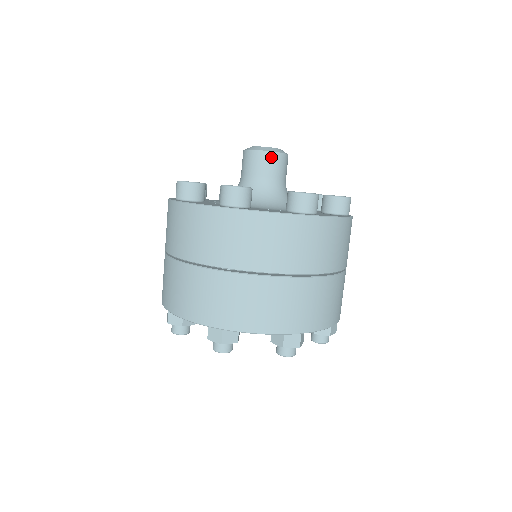
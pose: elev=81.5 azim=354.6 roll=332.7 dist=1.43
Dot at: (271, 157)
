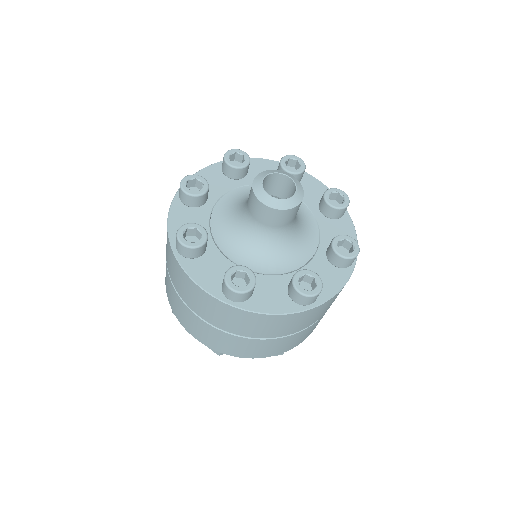
Dot at: (263, 208)
